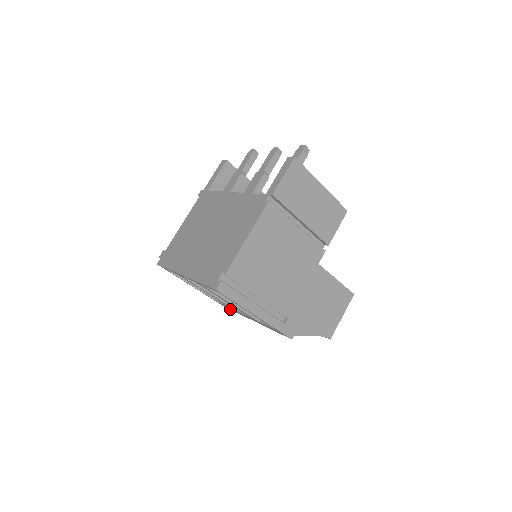
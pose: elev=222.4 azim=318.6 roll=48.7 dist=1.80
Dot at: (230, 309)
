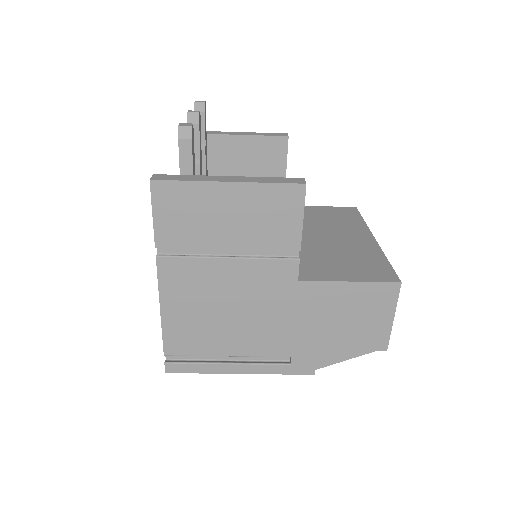
Dot at: occluded
